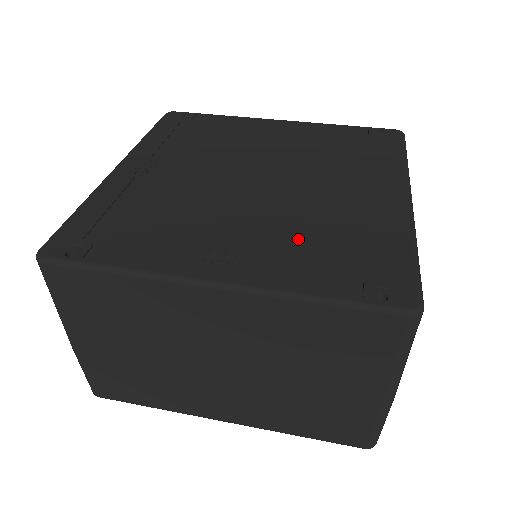
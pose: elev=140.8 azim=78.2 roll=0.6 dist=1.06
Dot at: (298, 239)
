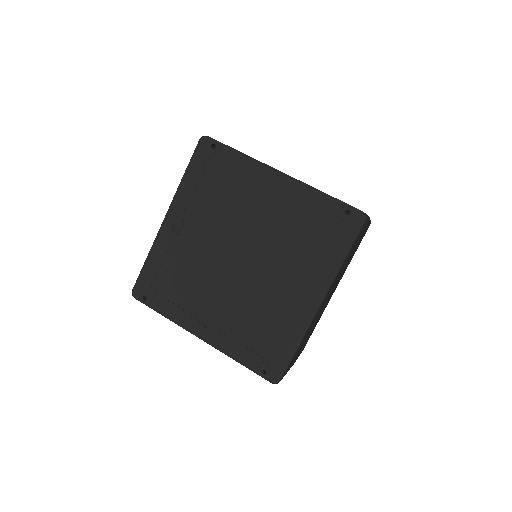
Dot at: (243, 322)
